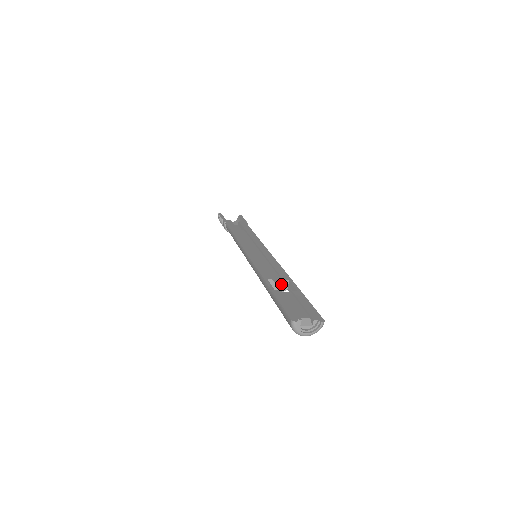
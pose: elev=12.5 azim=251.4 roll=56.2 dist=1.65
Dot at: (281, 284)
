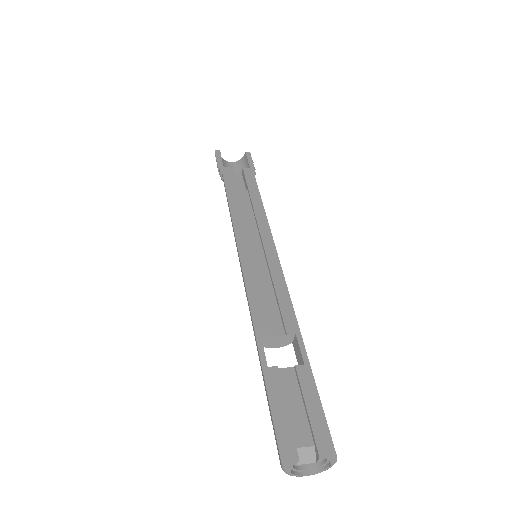
Dot at: (283, 338)
